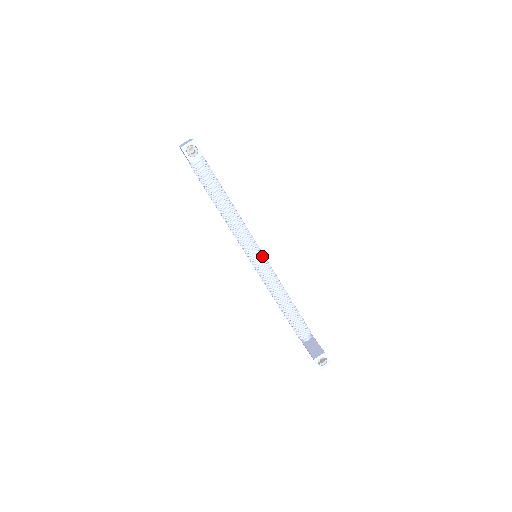
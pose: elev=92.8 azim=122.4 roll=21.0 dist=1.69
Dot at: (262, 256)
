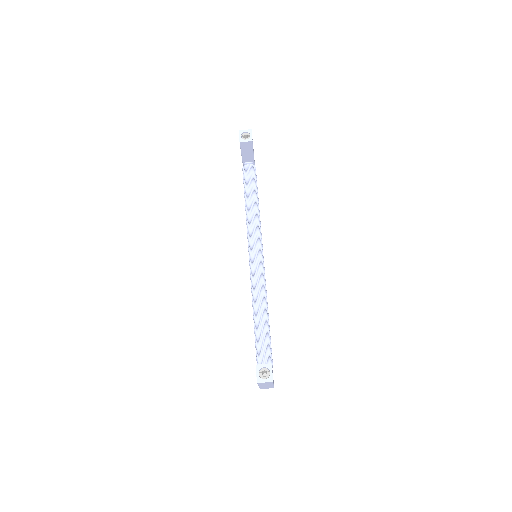
Dot at: (261, 259)
